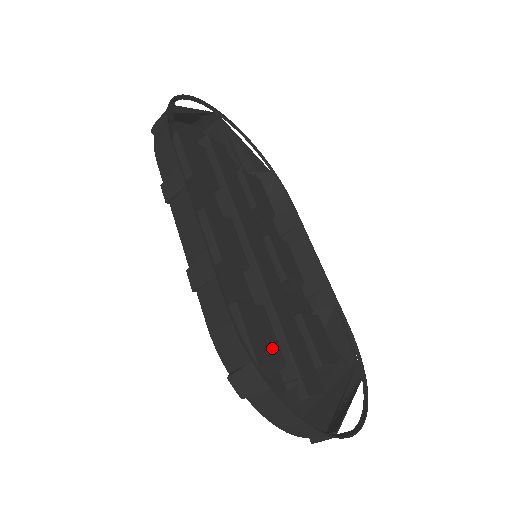
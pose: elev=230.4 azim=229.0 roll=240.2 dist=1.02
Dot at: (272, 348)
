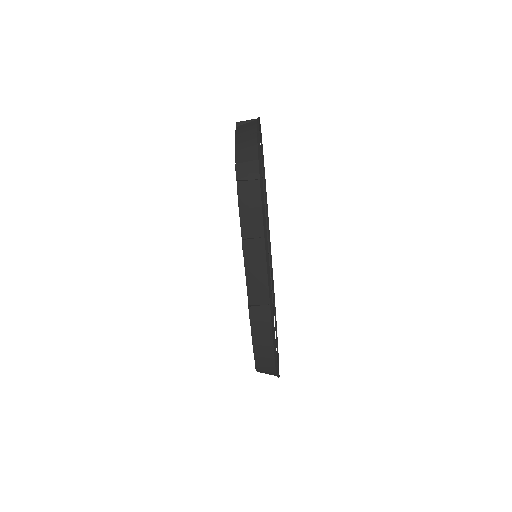
Dot at: occluded
